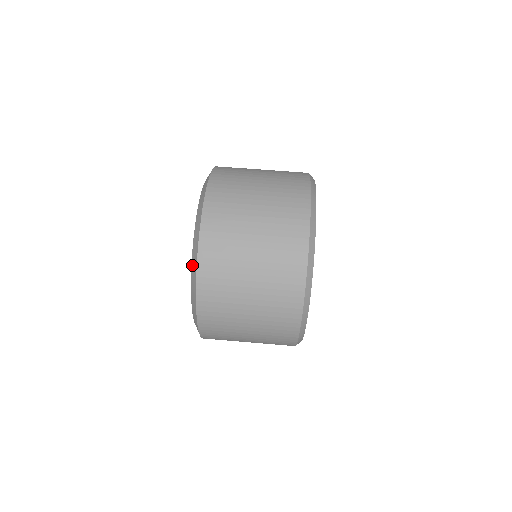
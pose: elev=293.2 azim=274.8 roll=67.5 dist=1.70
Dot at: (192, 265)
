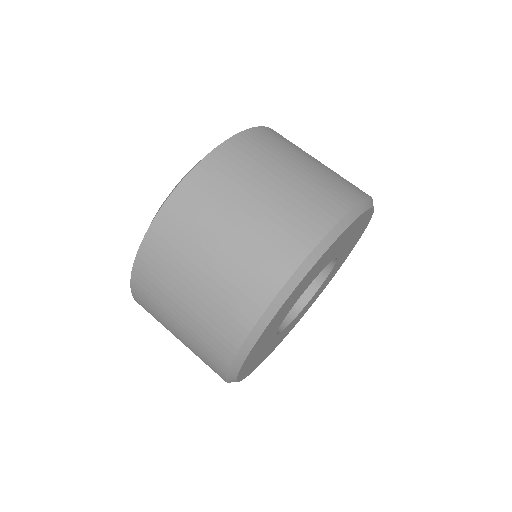
Dot at: occluded
